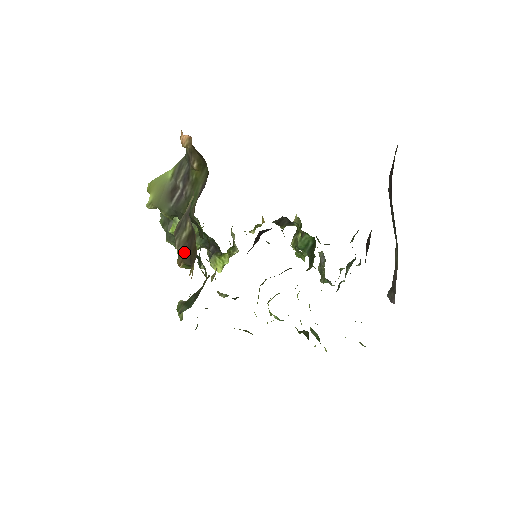
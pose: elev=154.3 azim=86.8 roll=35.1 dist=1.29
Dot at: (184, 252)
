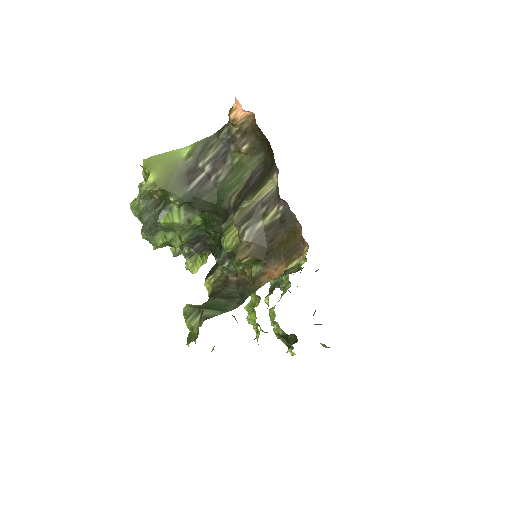
Dot at: (258, 244)
